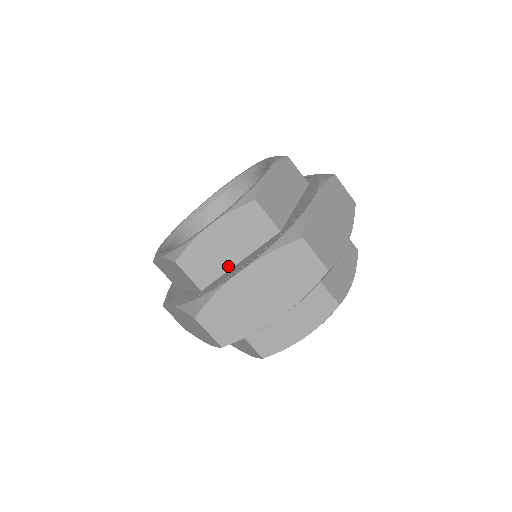
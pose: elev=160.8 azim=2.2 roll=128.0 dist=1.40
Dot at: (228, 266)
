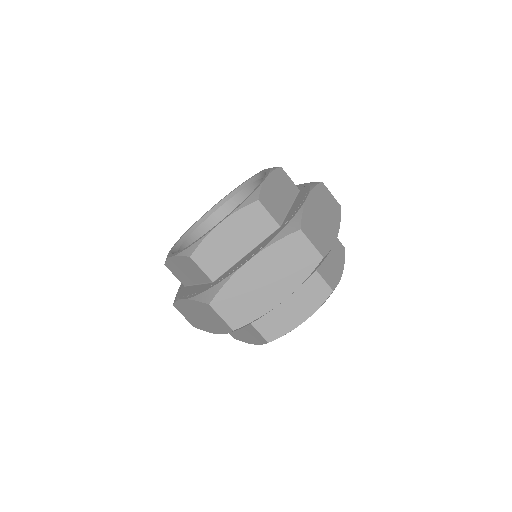
Dot at: (286, 209)
